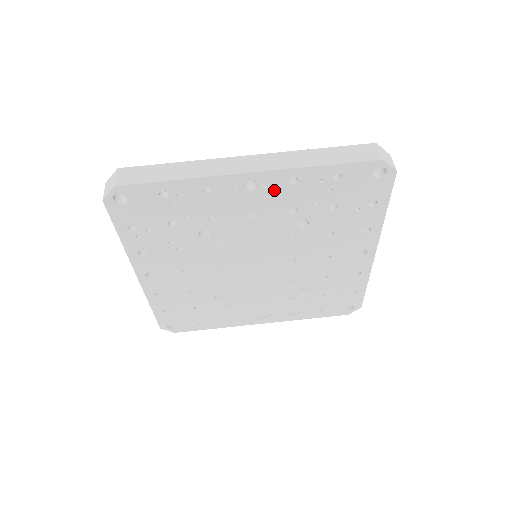
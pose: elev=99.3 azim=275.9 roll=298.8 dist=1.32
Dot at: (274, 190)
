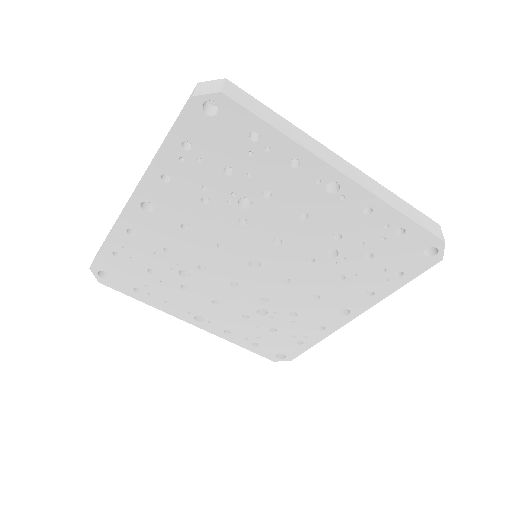
Dot at: (345, 206)
